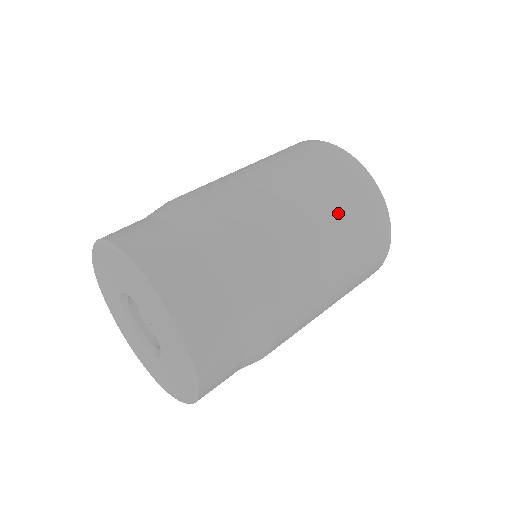
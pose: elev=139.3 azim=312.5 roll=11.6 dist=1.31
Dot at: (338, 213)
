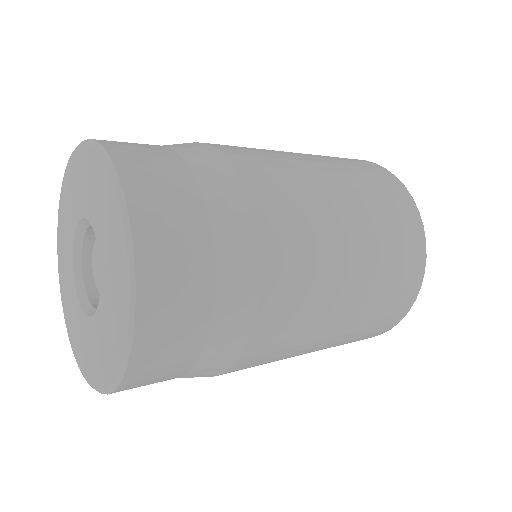
Dot at: (325, 158)
